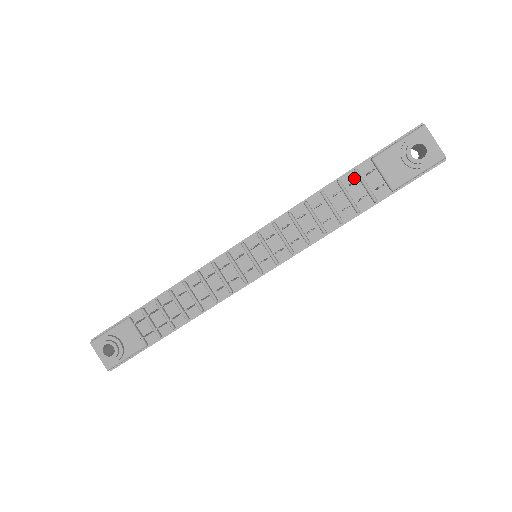
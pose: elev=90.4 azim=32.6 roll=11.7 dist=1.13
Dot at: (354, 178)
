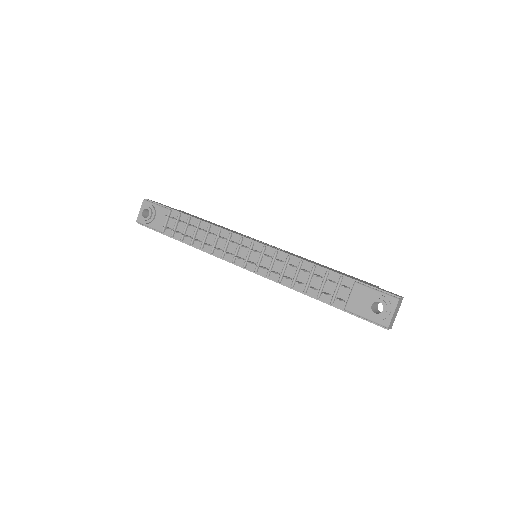
Dot at: (337, 280)
